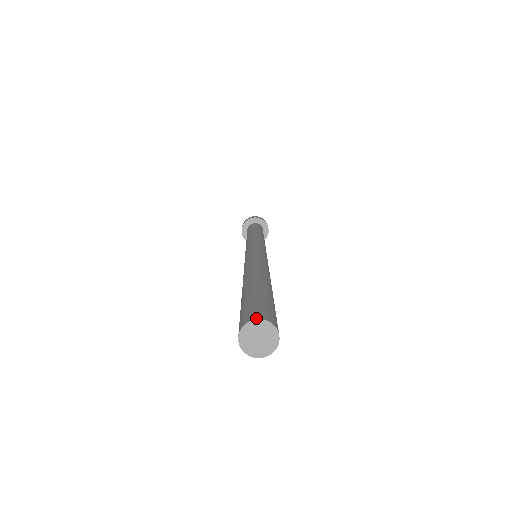
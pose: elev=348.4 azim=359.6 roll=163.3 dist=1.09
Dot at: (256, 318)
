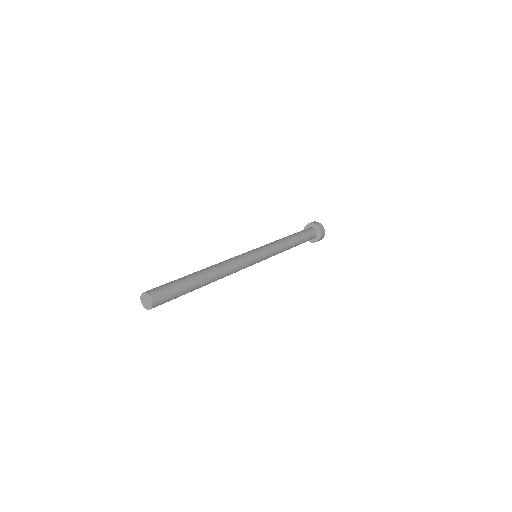
Dot at: (151, 296)
